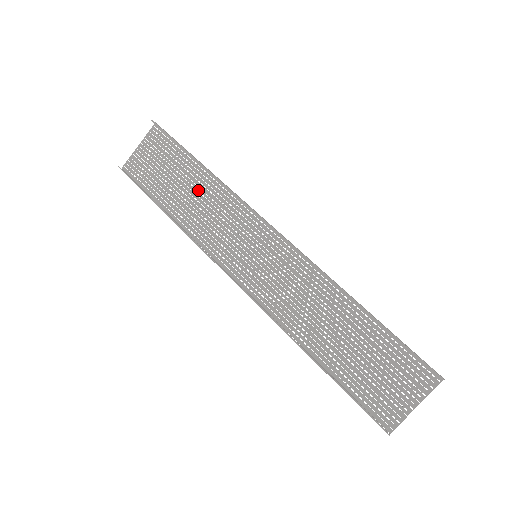
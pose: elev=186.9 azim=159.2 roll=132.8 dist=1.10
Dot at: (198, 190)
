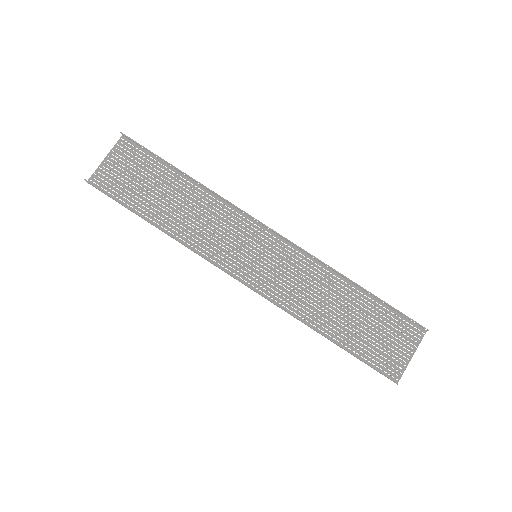
Dot at: (184, 200)
